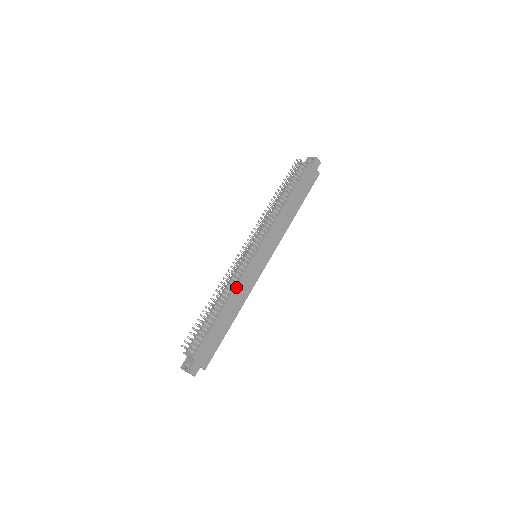
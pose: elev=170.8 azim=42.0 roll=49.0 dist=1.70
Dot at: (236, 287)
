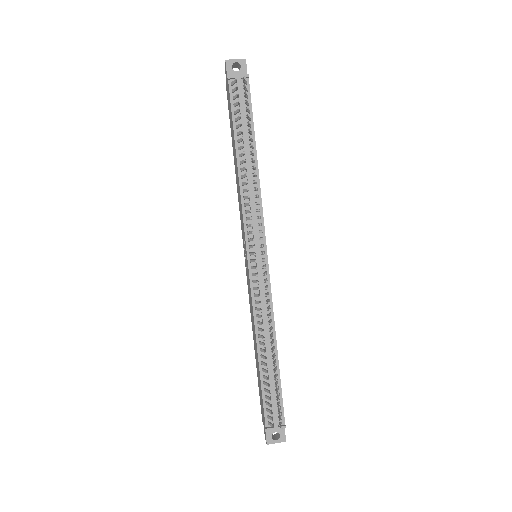
Dot at: (273, 315)
